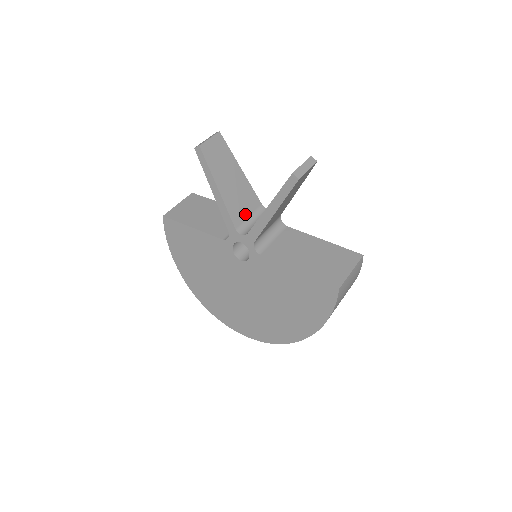
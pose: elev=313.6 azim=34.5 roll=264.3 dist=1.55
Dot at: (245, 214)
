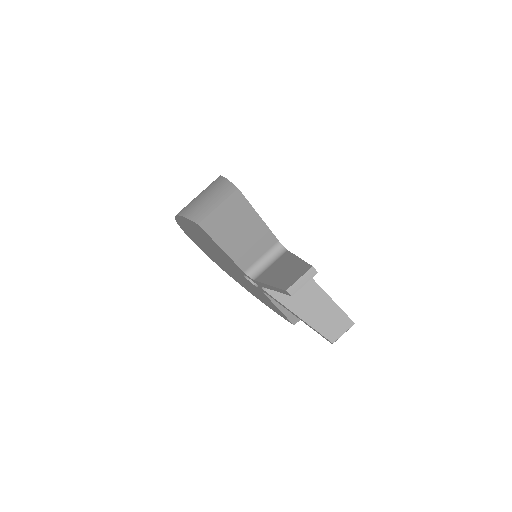
Dot at: occluded
